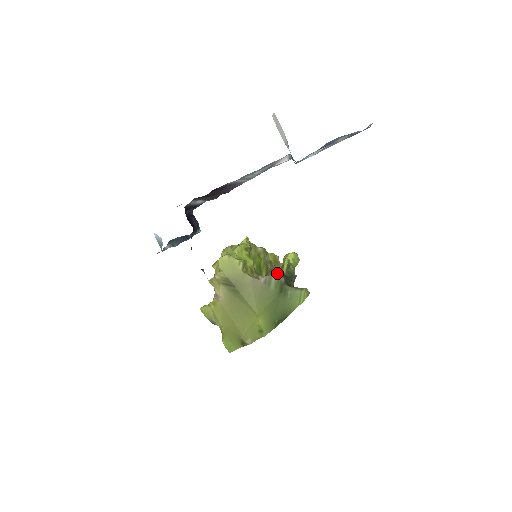
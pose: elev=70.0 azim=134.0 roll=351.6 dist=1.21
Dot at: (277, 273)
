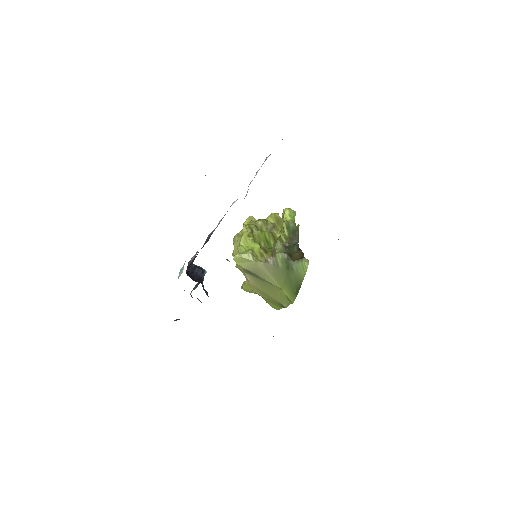
Dot at: (279, 253)
